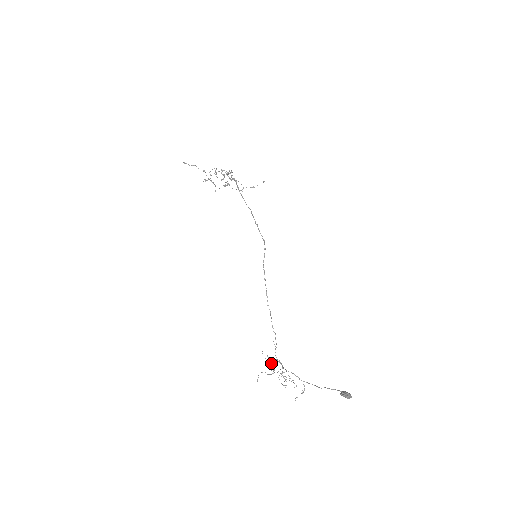
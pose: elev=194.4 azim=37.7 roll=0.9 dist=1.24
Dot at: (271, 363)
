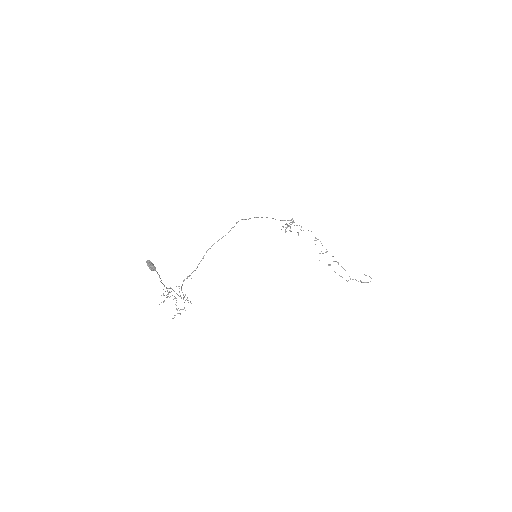
Dot at: occluded
